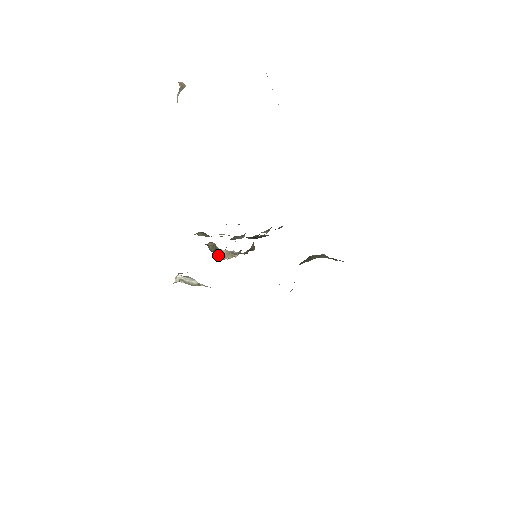
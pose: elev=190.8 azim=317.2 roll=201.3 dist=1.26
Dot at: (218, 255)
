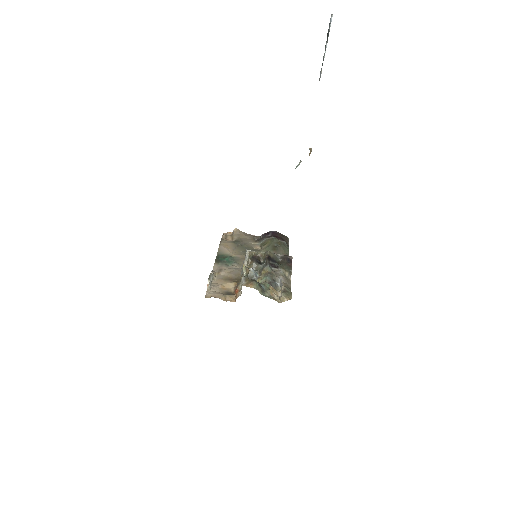
Dot at: occluded
